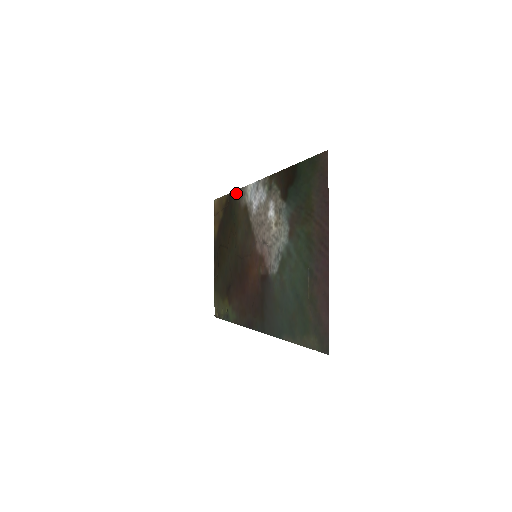
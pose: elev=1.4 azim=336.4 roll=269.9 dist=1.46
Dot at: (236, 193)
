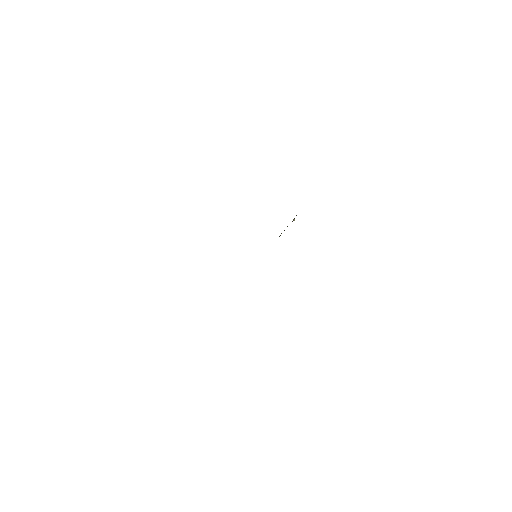
Dot at: occluded
